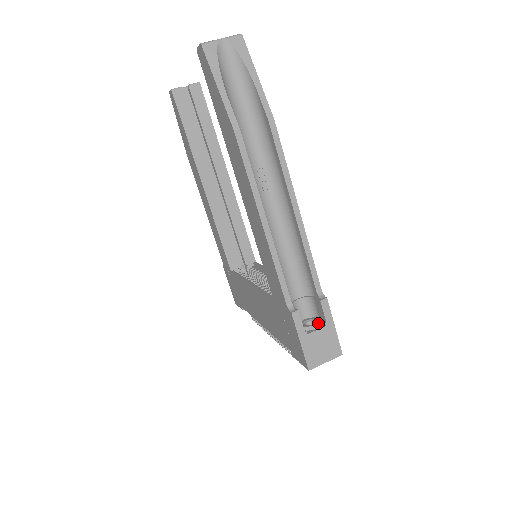
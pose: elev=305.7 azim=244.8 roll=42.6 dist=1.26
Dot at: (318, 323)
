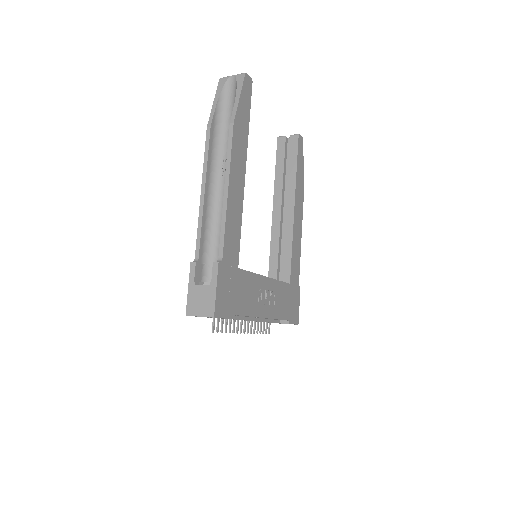
Dot at: (209, 283)
